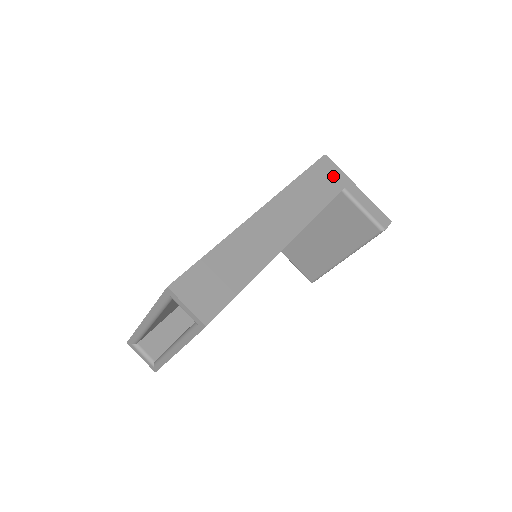
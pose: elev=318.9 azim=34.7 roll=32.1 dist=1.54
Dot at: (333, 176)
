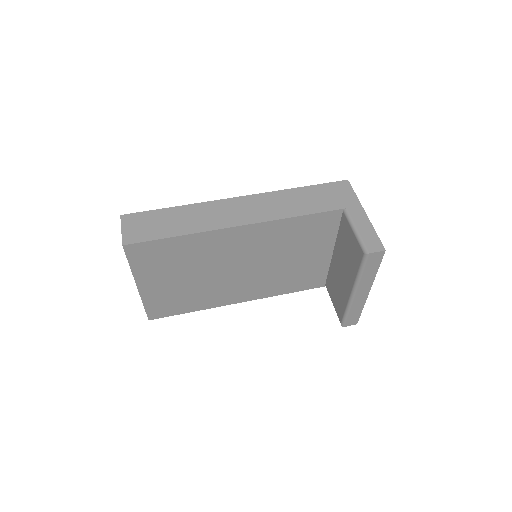
Dot at: (341, 197)
